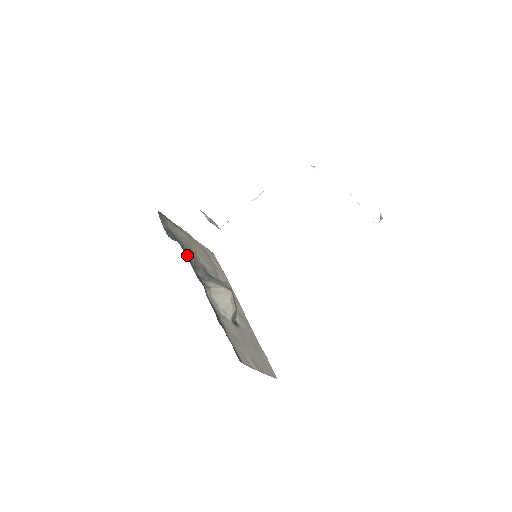
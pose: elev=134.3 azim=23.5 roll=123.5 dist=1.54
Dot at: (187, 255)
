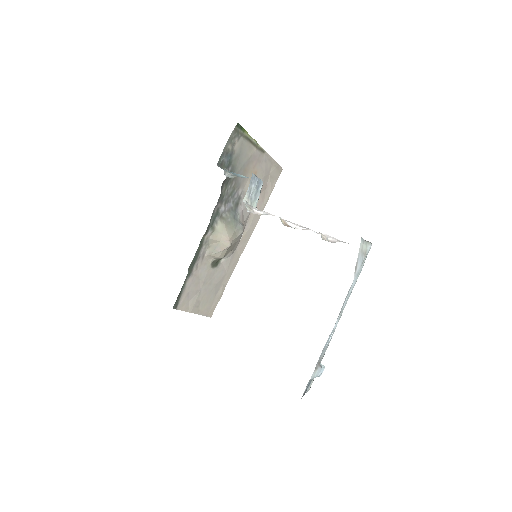
Dot at: (227, 184)
